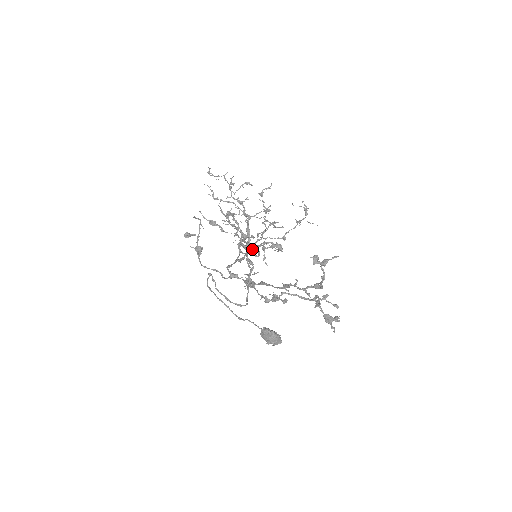
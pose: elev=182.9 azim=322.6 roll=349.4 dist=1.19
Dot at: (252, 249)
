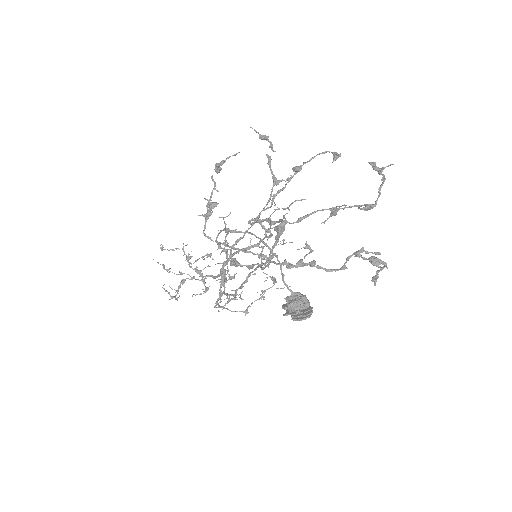
Dot at: (304, 163)
